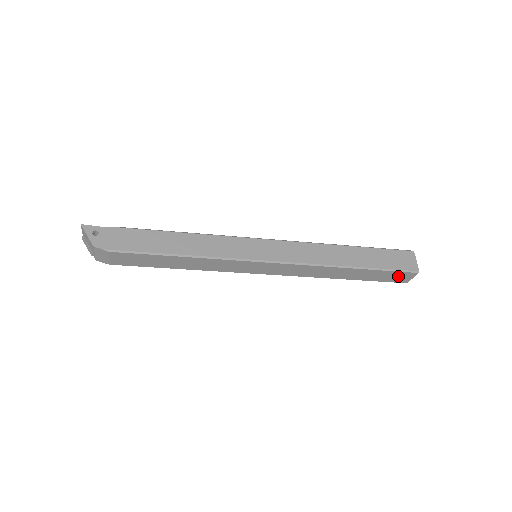
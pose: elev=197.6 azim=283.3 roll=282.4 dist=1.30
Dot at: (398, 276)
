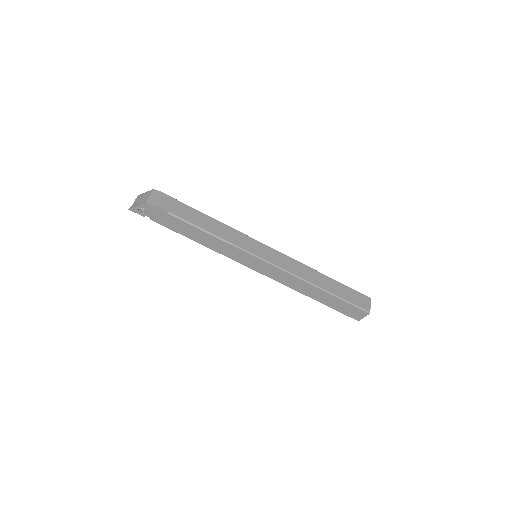
Dot at: (359, 299)
